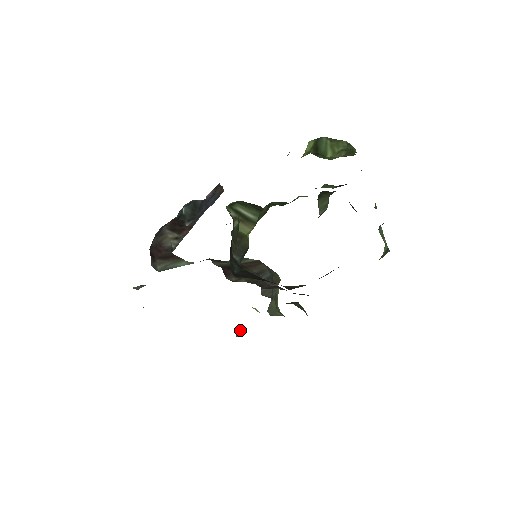
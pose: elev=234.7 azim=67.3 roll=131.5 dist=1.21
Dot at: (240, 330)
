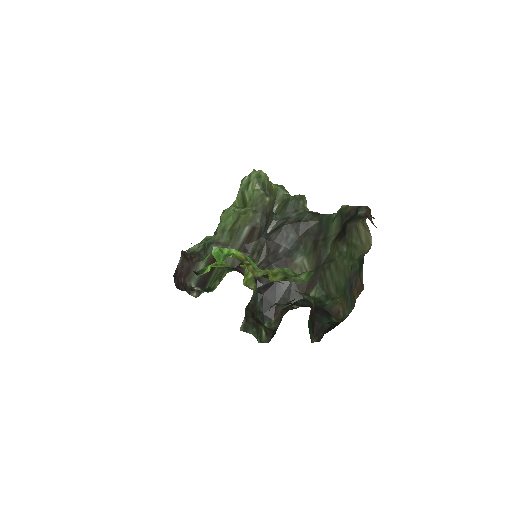
Dot at: occluded
